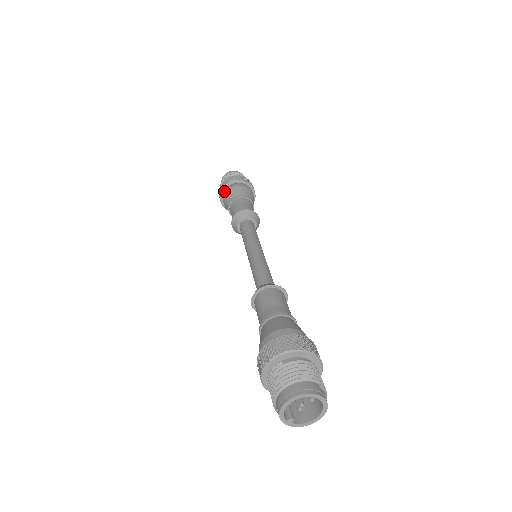
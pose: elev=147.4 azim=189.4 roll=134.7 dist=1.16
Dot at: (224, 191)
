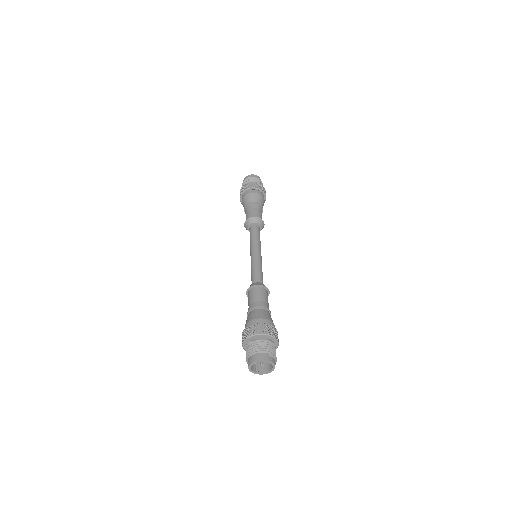
Dot at: (242, 196)
